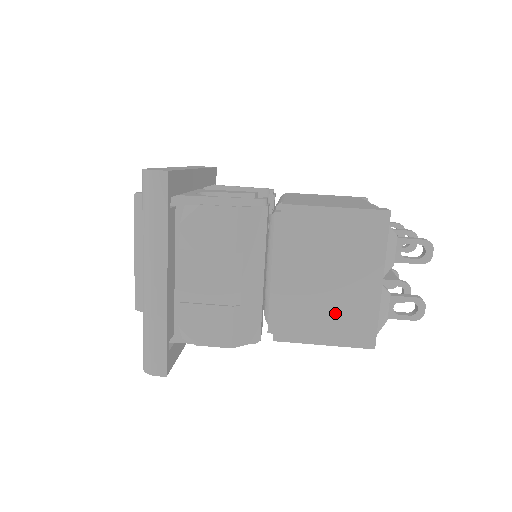
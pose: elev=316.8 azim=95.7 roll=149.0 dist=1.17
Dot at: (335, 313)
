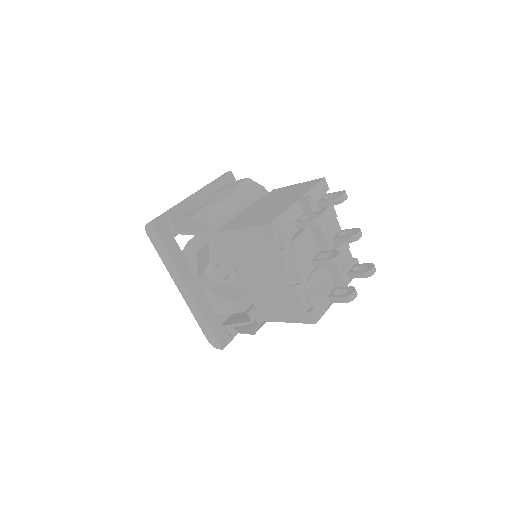
Dot at: (261, 215)
